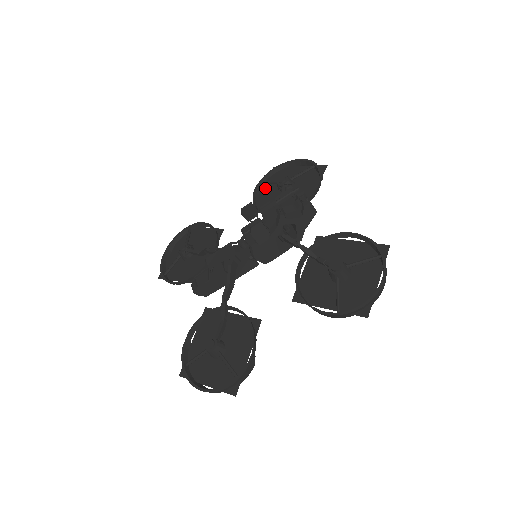
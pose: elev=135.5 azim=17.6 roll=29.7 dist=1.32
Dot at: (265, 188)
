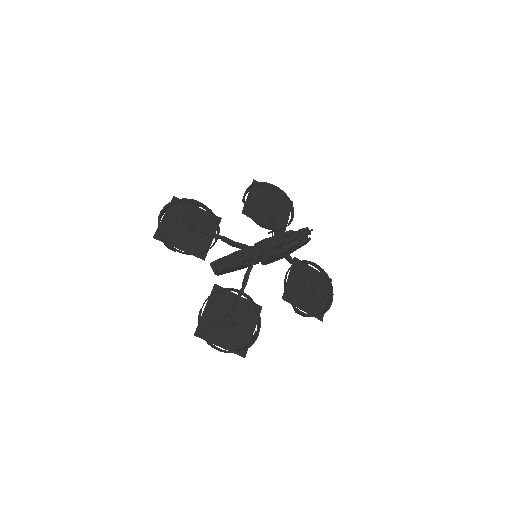
Dot at: (251, 196)
